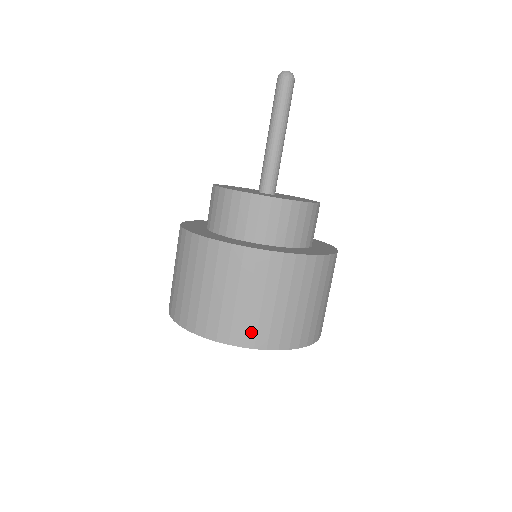
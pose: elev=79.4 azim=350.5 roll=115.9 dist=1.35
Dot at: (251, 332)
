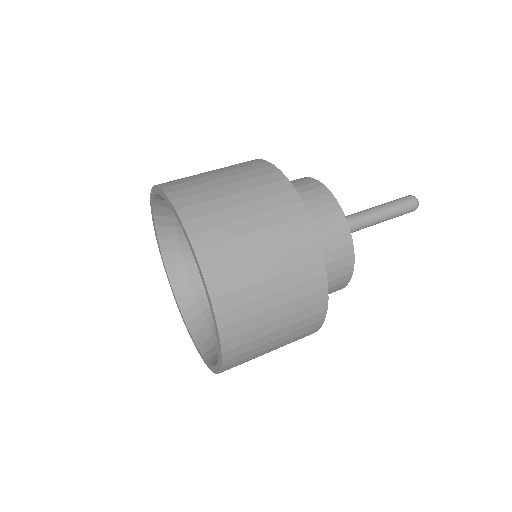
Dot at: (178, 182)
